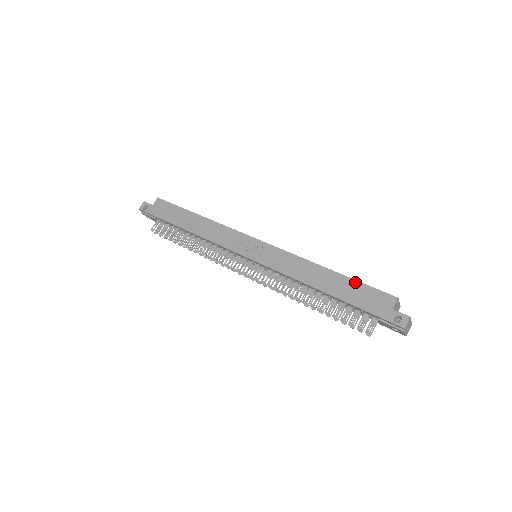
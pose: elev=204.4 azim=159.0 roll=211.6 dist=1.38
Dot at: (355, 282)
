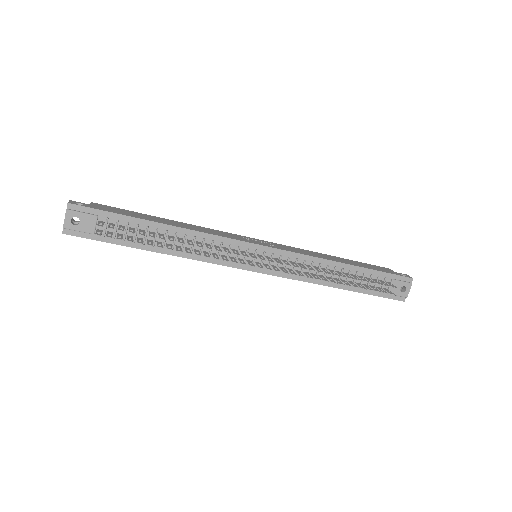
Dot at: (358, 262)
